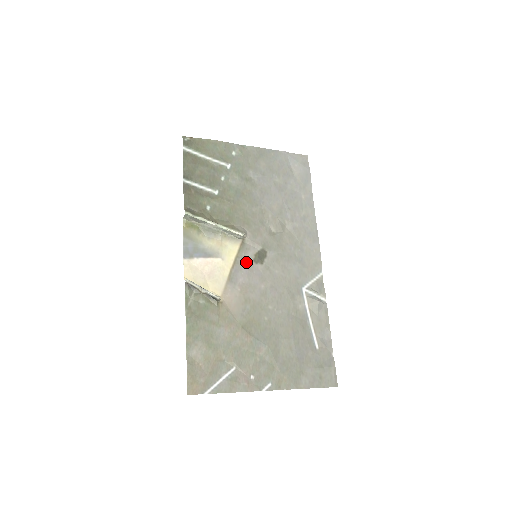
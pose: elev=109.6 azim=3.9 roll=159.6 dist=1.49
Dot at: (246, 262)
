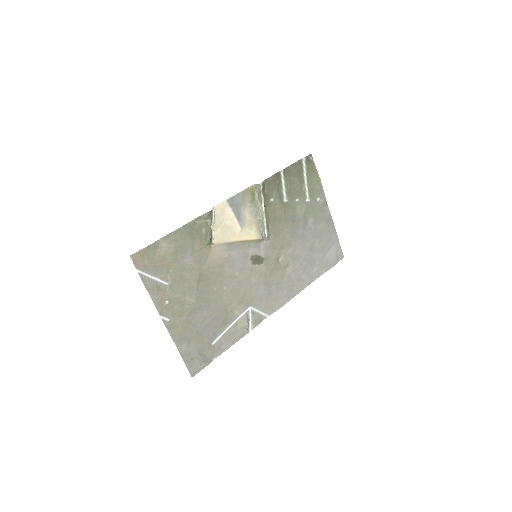
Dot at: (248, 250)
